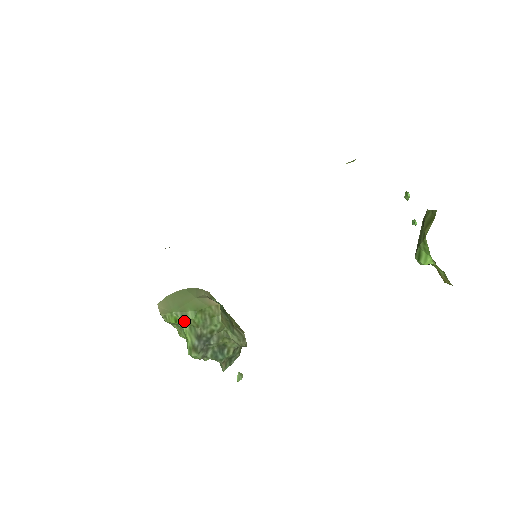
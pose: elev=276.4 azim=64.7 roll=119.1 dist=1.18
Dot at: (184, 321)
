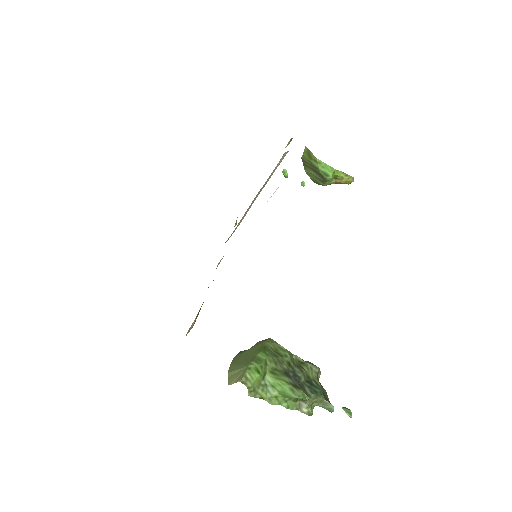
Dot at: (263, 368)
